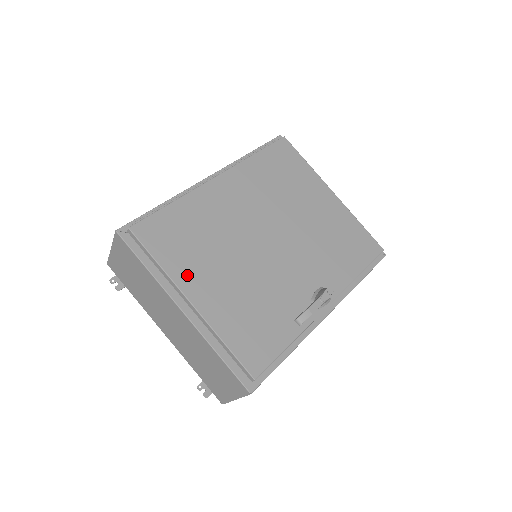
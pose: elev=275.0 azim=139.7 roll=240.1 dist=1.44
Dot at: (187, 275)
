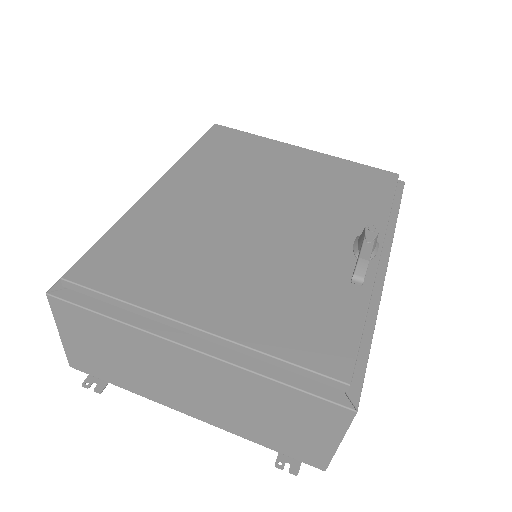
Dot at: (172, 297)
